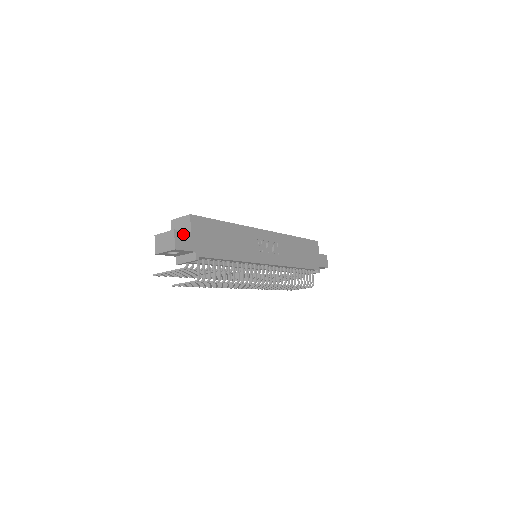
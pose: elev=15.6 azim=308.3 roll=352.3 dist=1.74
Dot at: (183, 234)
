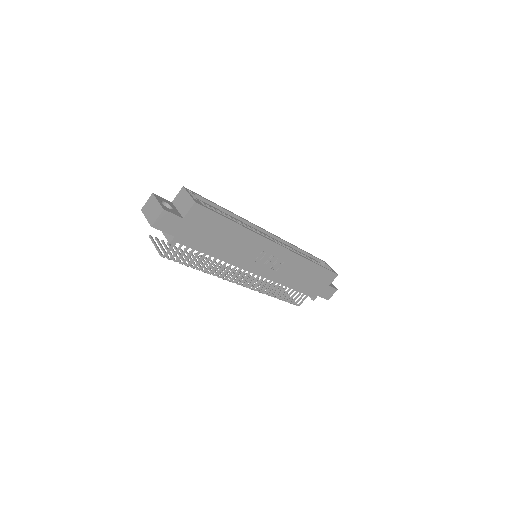
Dot at: (172, 217)
